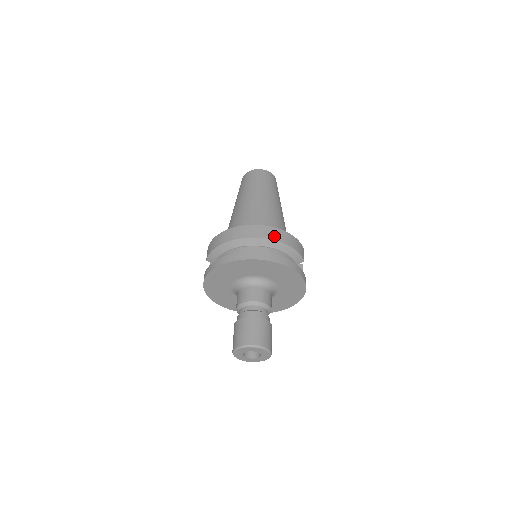
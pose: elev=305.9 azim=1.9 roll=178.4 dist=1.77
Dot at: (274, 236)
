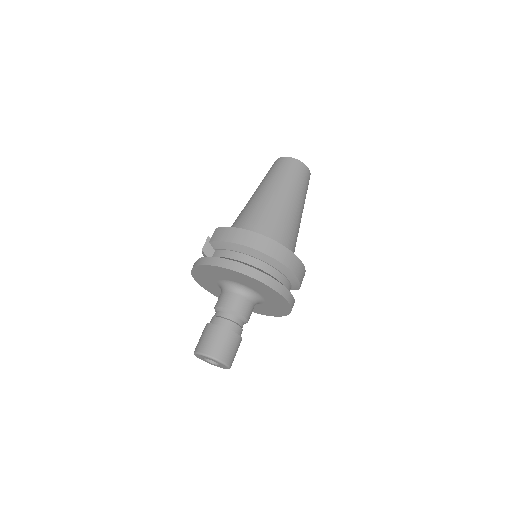
Dot at: (289, 263)
